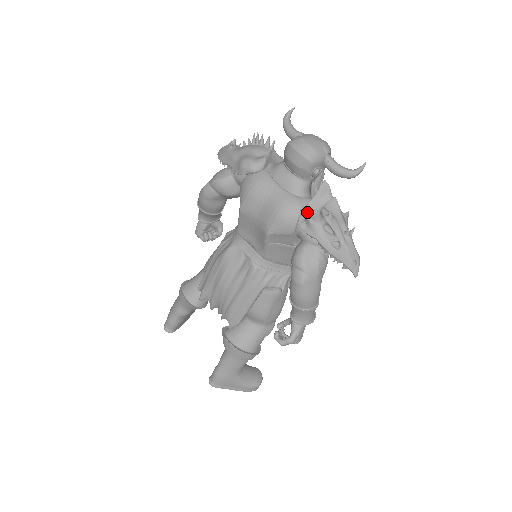
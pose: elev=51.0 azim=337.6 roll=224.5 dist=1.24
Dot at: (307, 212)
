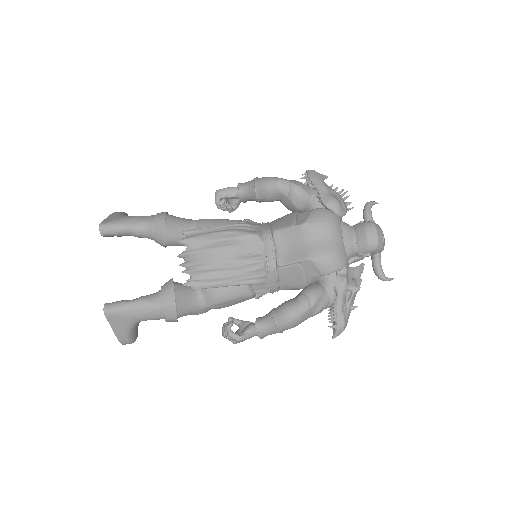
Dot at: (347, 272)
